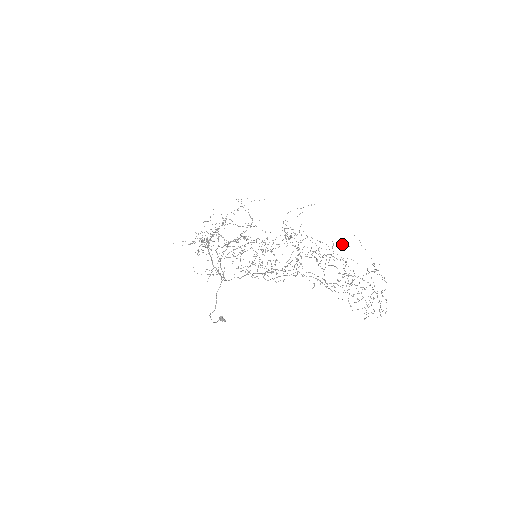
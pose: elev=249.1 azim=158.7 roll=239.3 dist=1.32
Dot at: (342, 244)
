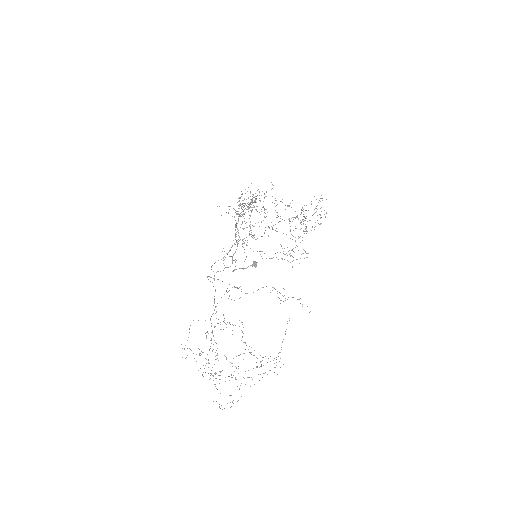
Dot at: (297, 299)
